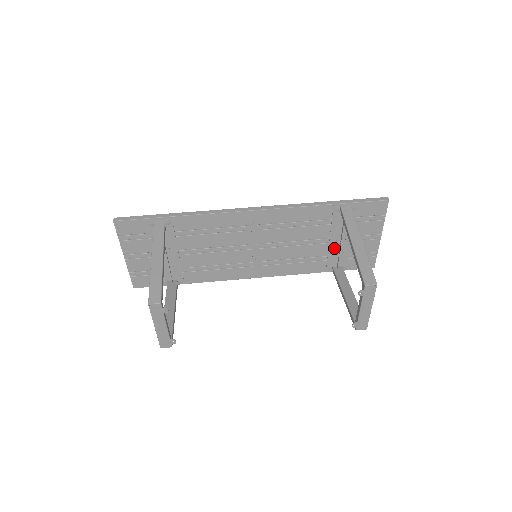
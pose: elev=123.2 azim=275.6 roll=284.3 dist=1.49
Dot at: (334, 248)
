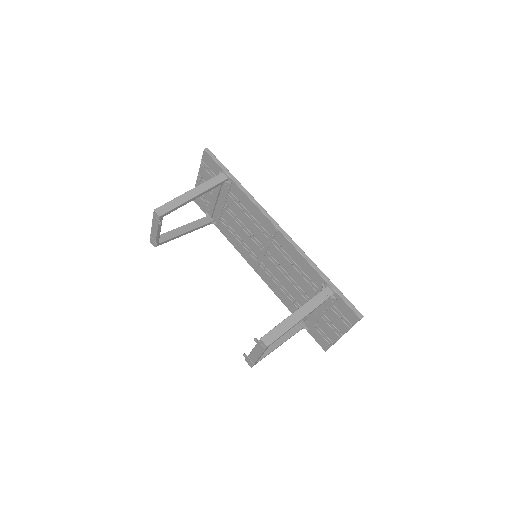
Dot at: occluded
